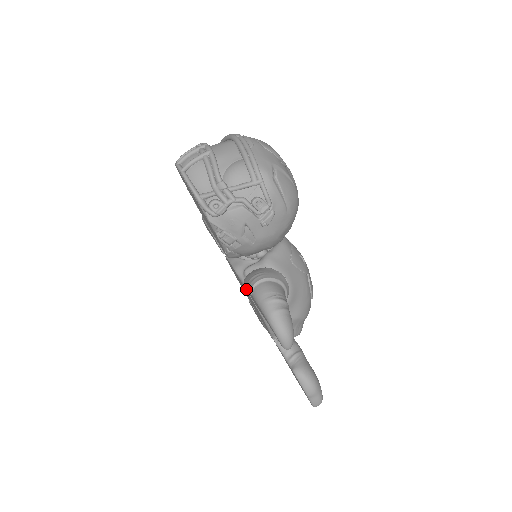
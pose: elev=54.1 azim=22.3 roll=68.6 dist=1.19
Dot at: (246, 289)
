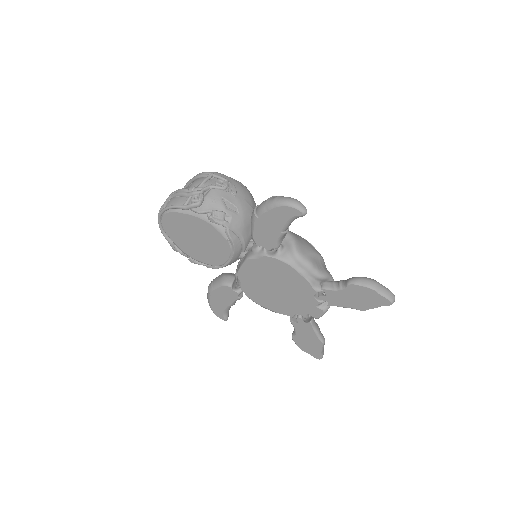
Dot at: (262, 256)
